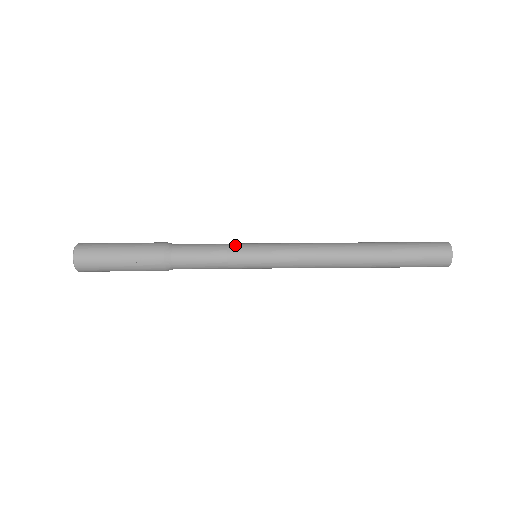
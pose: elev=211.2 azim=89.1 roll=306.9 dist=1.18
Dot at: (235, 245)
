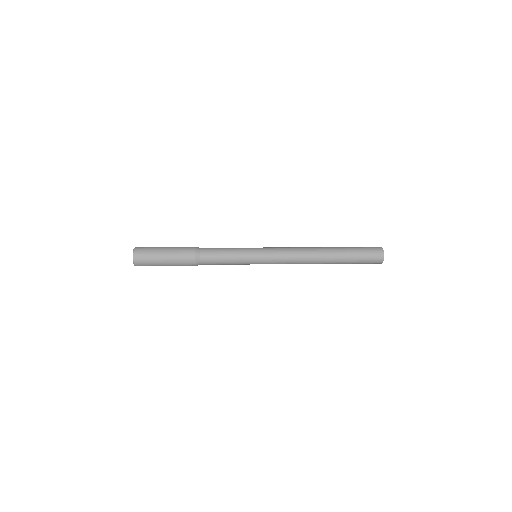
Dot at: (242, 260)
